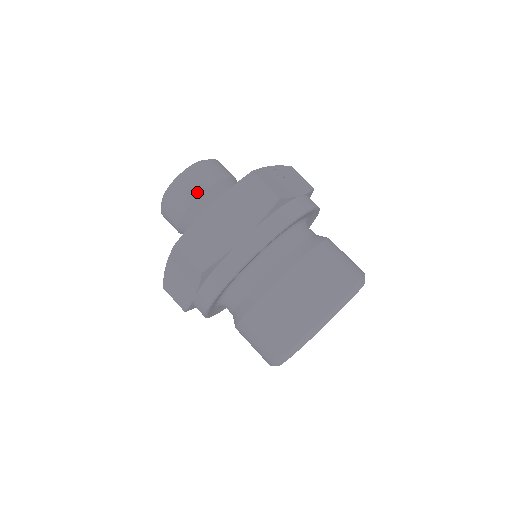
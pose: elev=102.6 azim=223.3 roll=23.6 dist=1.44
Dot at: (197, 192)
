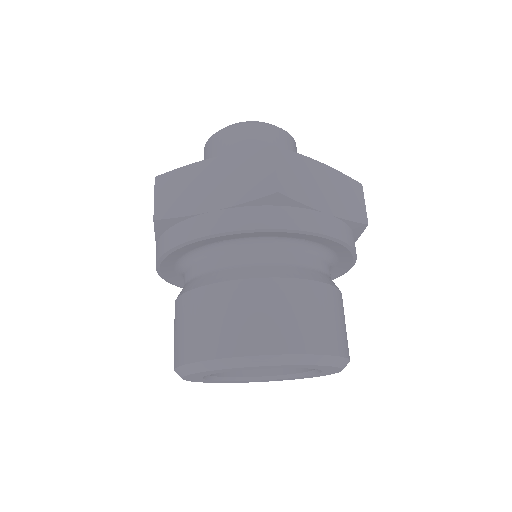
Dot at: occluded
